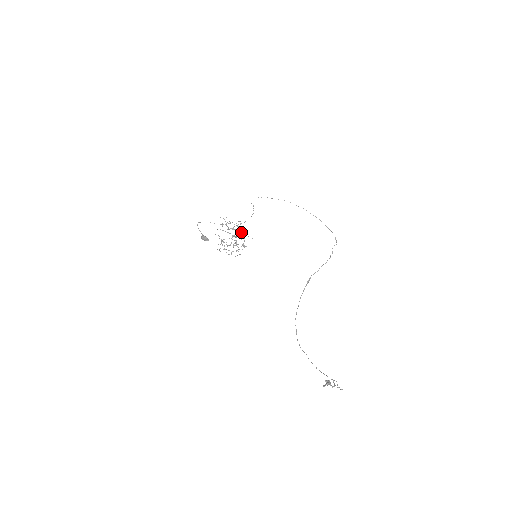
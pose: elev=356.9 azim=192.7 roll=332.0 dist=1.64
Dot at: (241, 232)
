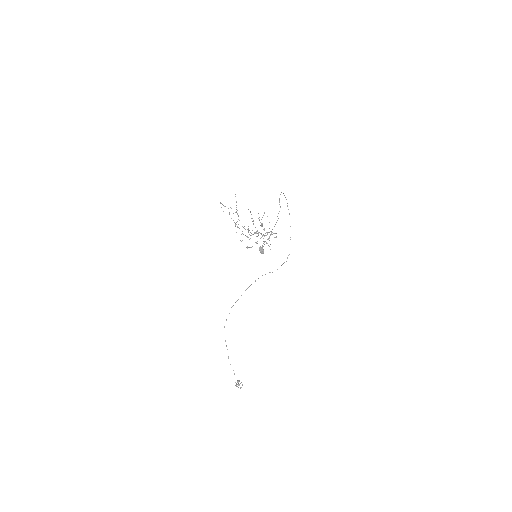
Dot at: (266, 235)
